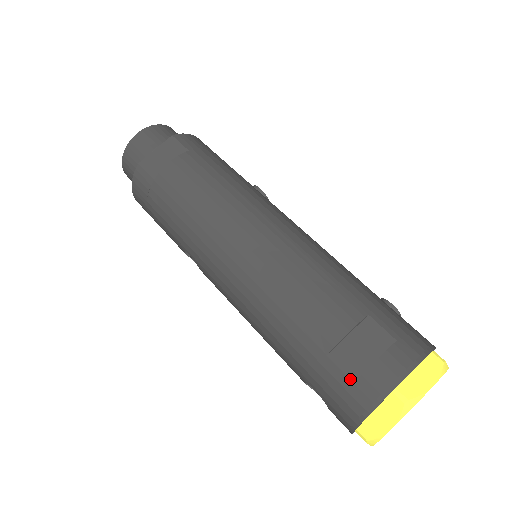
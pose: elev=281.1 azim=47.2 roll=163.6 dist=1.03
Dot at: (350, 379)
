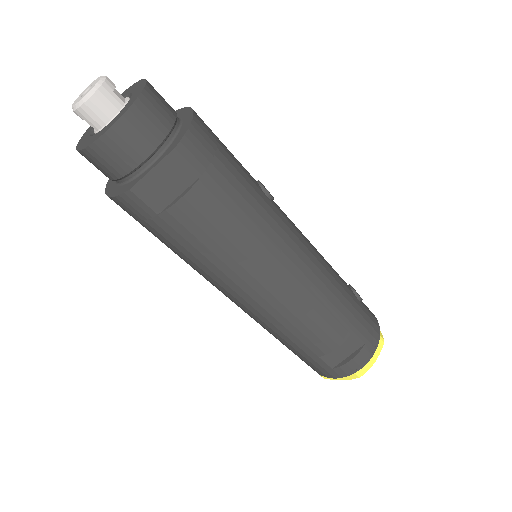
Dot at: (330, 367)
